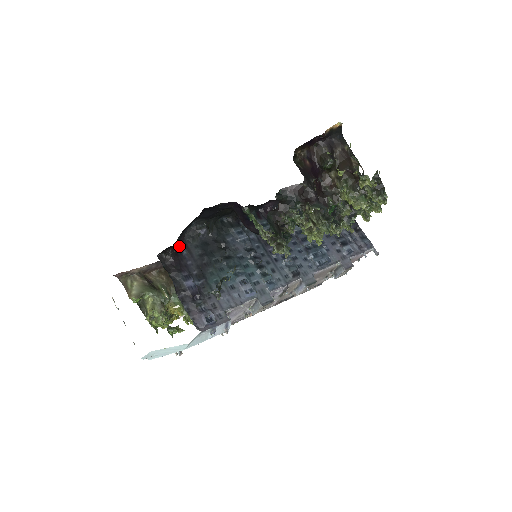
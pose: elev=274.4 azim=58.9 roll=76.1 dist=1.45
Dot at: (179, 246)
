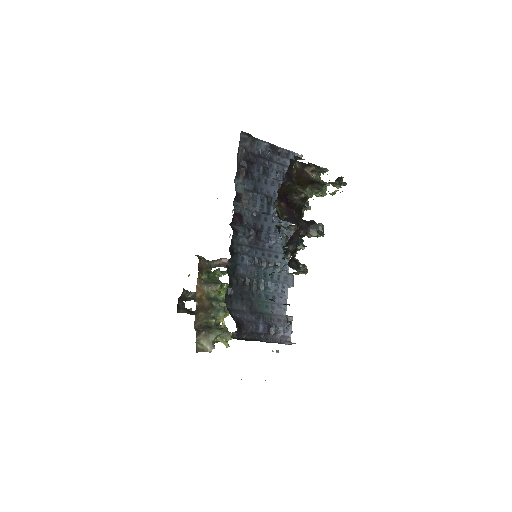
Dot at: (233, 317)
